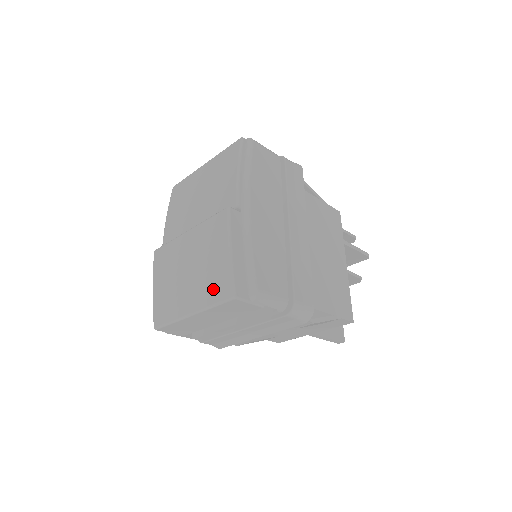
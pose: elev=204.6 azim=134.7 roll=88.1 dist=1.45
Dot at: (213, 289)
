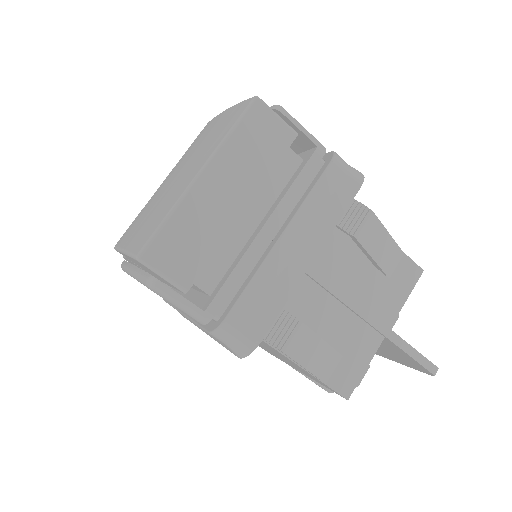
Dot at: (222, 129)
